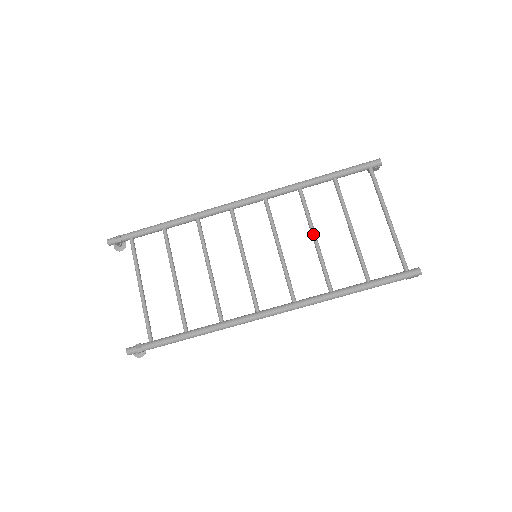
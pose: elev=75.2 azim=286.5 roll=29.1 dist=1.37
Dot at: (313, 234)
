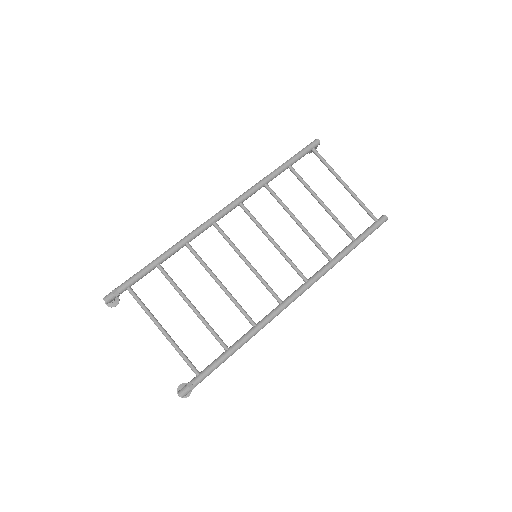
Dot at: (295, 219)
